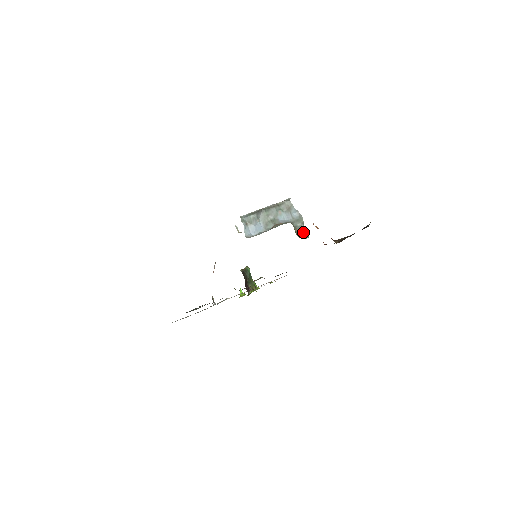
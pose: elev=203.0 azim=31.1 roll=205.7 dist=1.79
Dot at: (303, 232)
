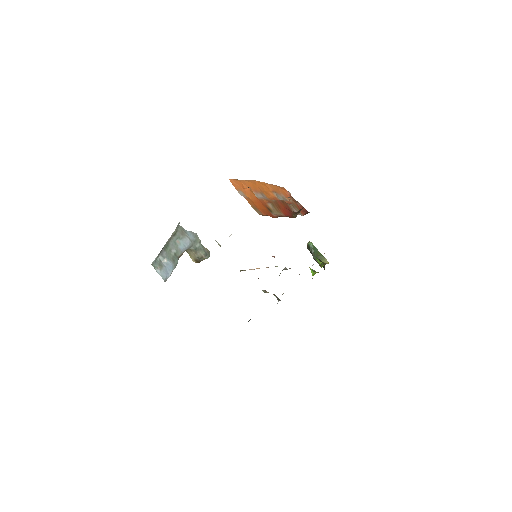
Dot at: (205, 251)
